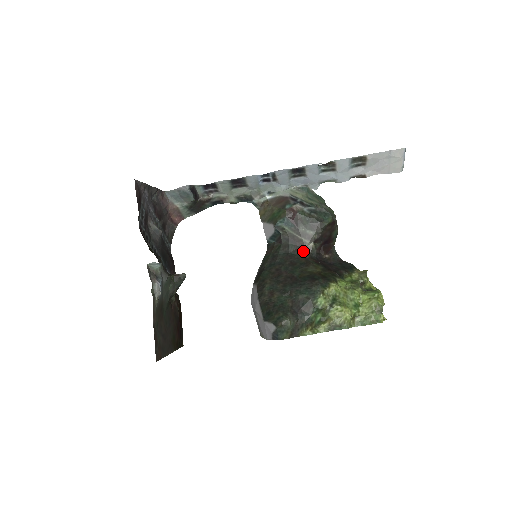
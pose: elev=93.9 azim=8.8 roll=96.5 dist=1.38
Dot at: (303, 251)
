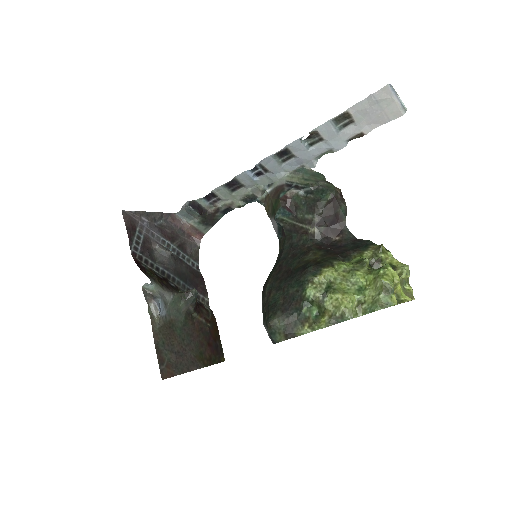
Dot at: (306, 239)
